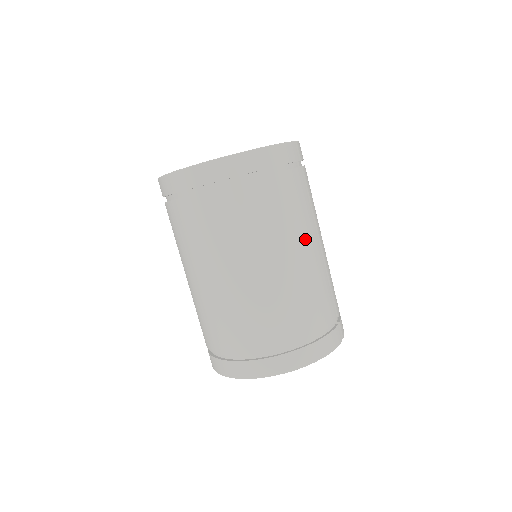
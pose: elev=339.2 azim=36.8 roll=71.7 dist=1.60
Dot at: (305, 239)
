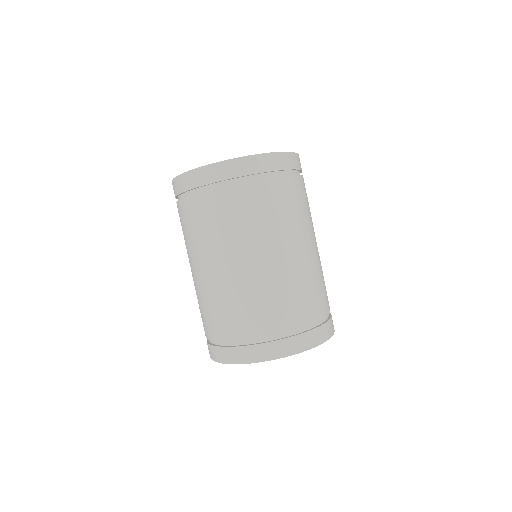
Dot at: occluded
